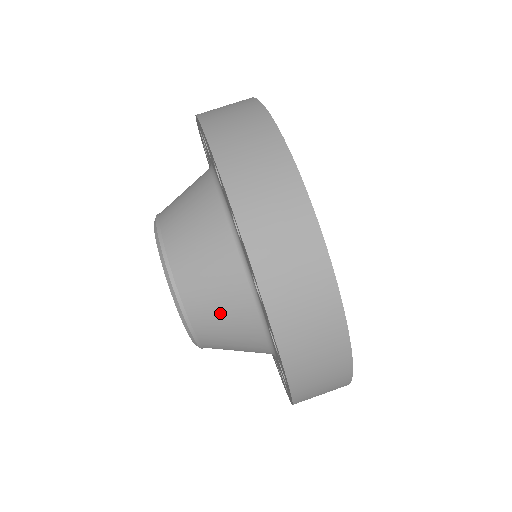
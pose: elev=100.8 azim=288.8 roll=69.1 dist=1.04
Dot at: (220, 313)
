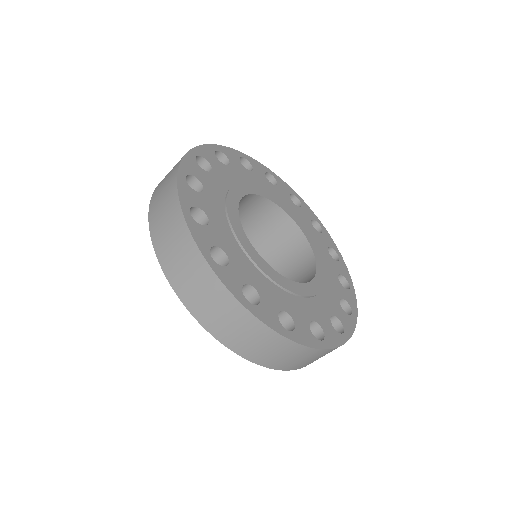
Dot at: occluded
